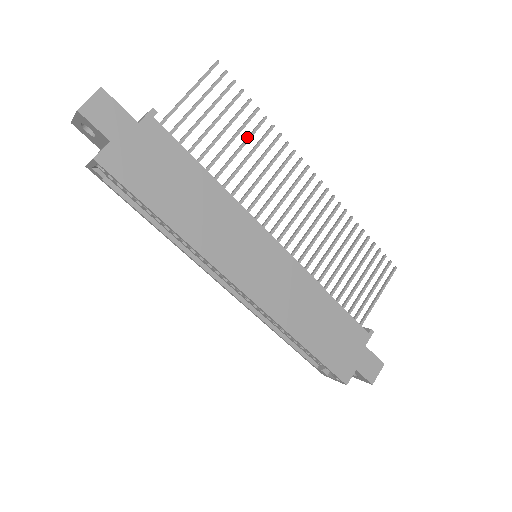
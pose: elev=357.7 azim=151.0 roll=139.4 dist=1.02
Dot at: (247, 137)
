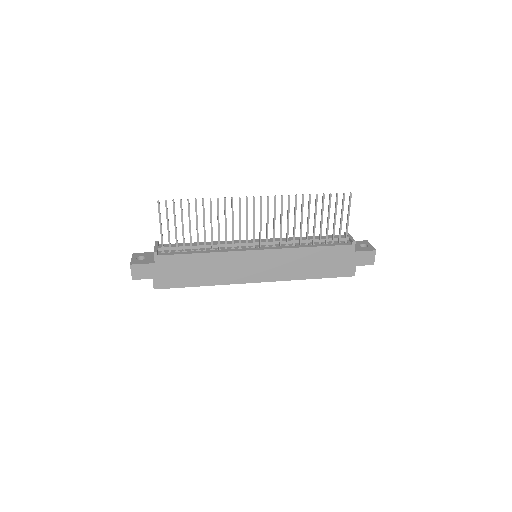
Dot at: (203, 217)
